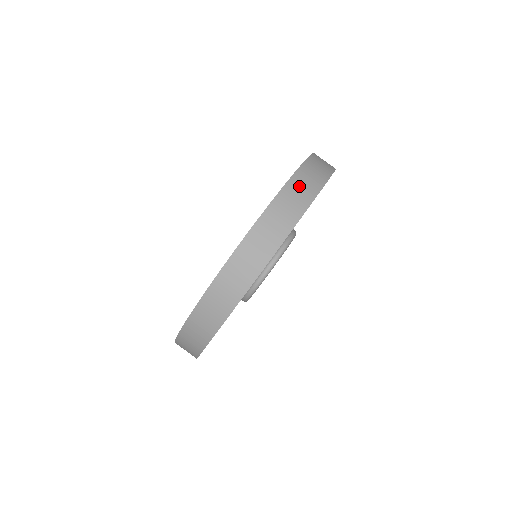
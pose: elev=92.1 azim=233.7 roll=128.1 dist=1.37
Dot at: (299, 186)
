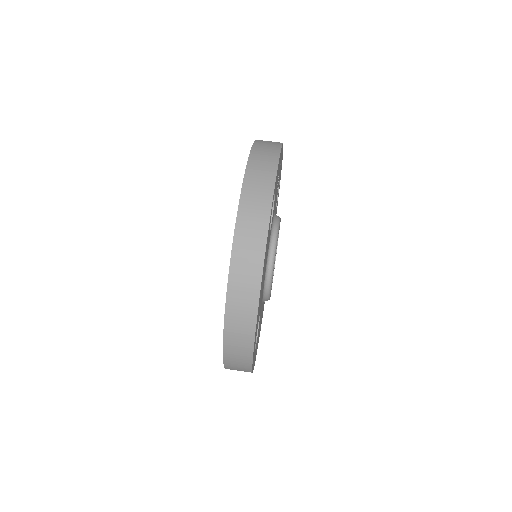
Dot at: (253, 195)
